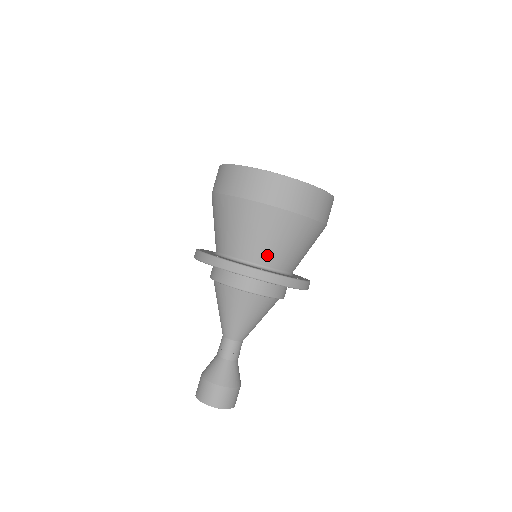
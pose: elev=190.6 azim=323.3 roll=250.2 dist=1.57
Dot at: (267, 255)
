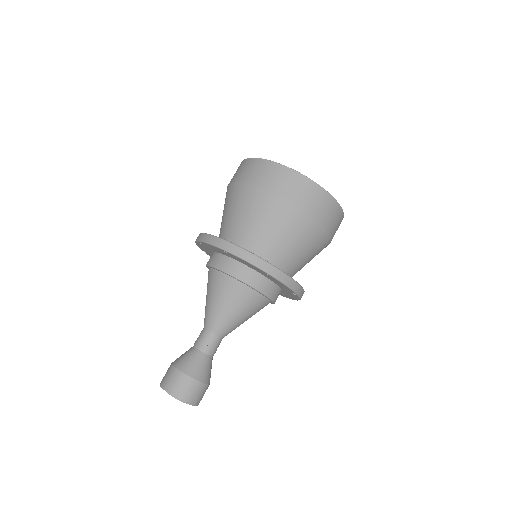
Dot at: (246, 236)
